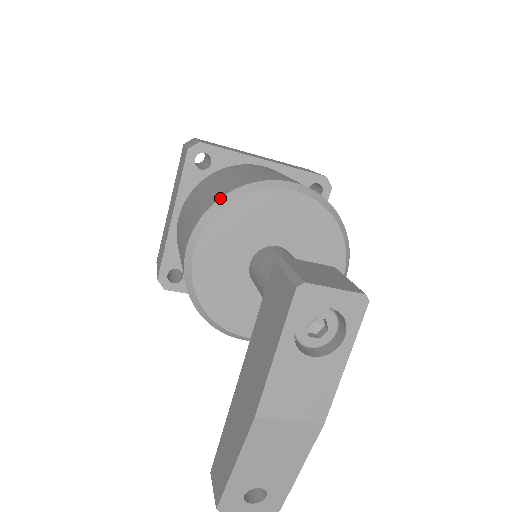
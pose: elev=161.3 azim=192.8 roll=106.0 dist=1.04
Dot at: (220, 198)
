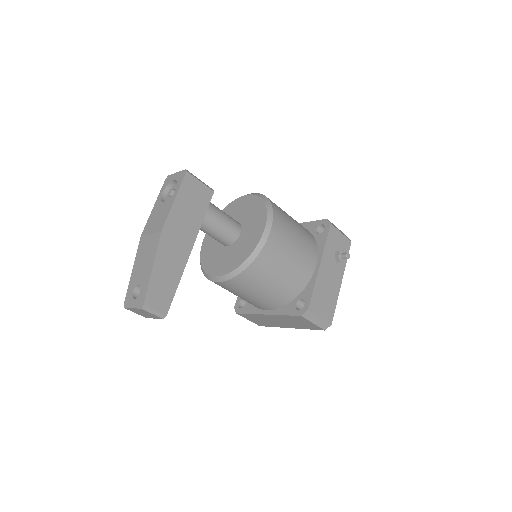
Dot at: occluded
